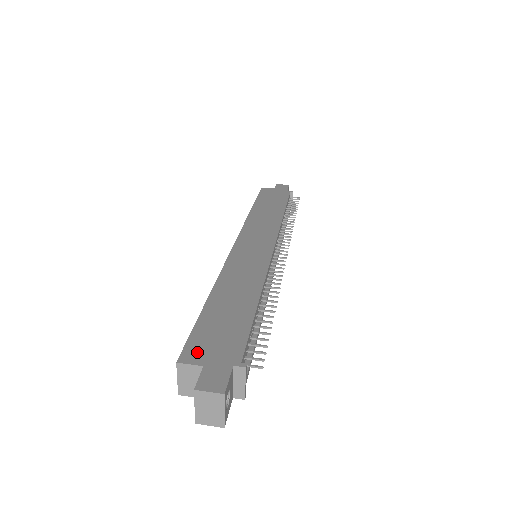
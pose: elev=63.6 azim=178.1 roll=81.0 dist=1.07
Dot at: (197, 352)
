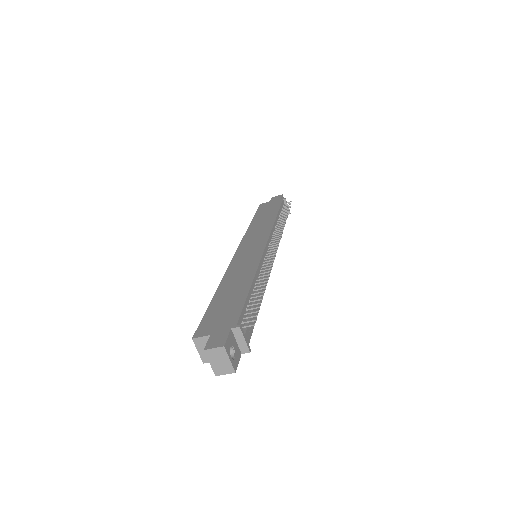
Dot at: (206, 328)
